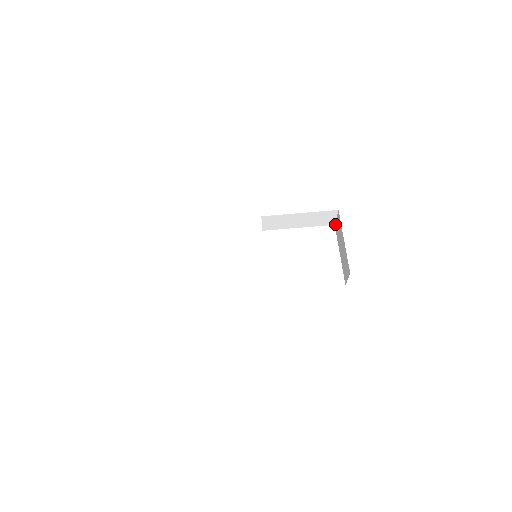
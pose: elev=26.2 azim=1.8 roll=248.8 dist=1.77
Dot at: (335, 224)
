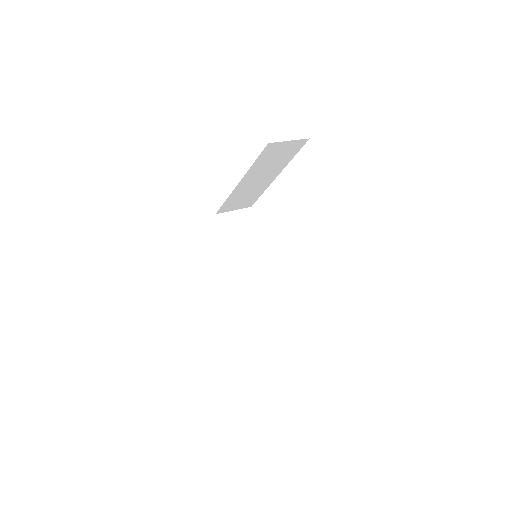
Dot at: (305, 142)
